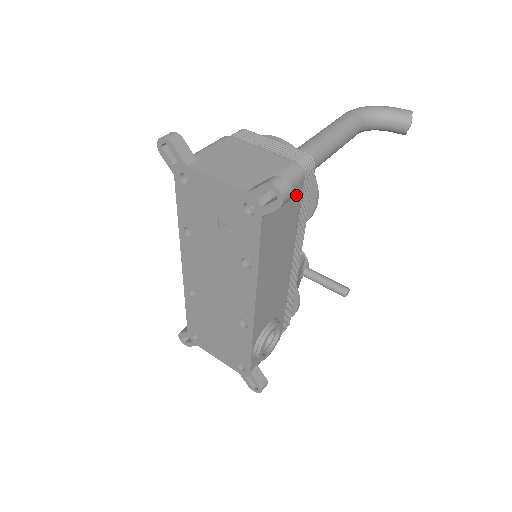
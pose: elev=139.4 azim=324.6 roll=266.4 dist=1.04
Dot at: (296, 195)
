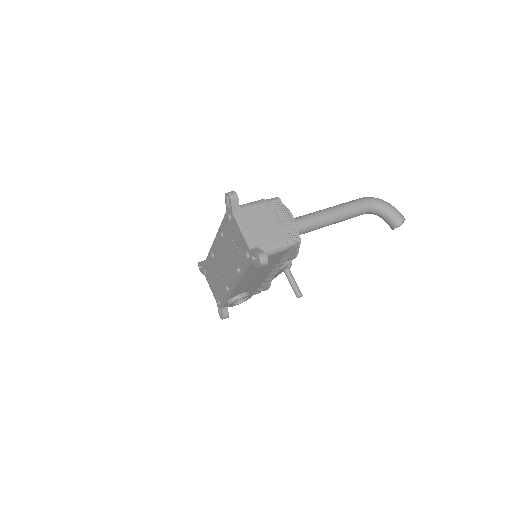
Dot at: (280, 255)
